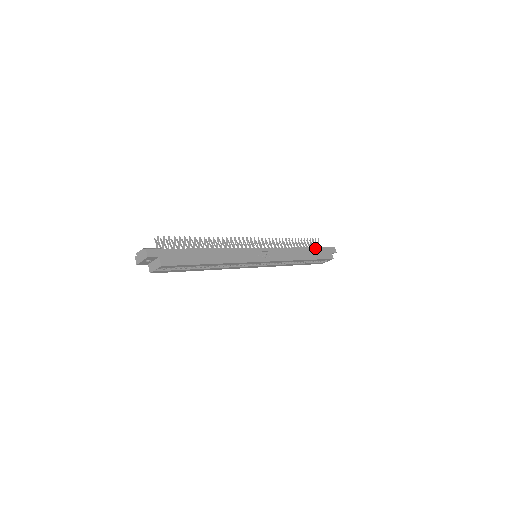
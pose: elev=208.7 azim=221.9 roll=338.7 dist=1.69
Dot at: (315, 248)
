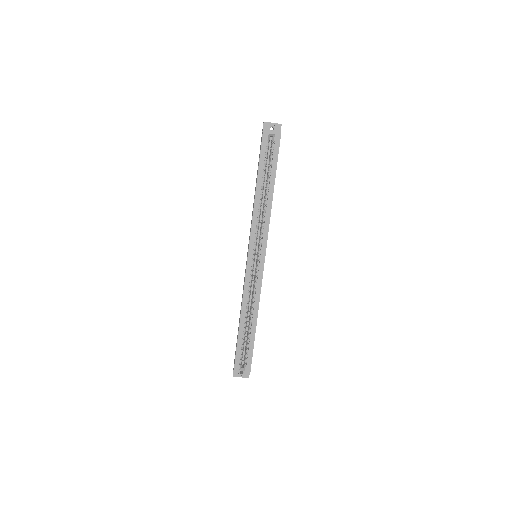
Dot at: occluded
